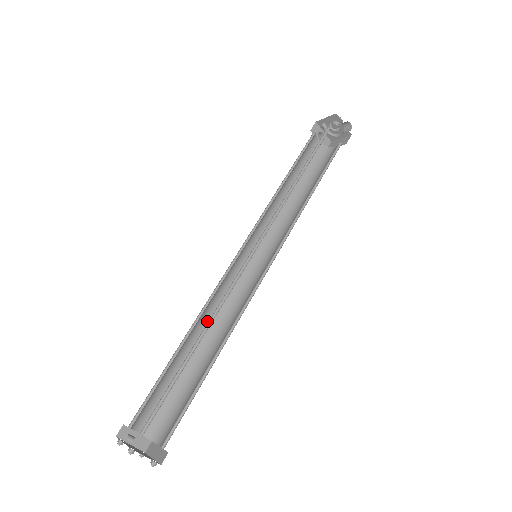
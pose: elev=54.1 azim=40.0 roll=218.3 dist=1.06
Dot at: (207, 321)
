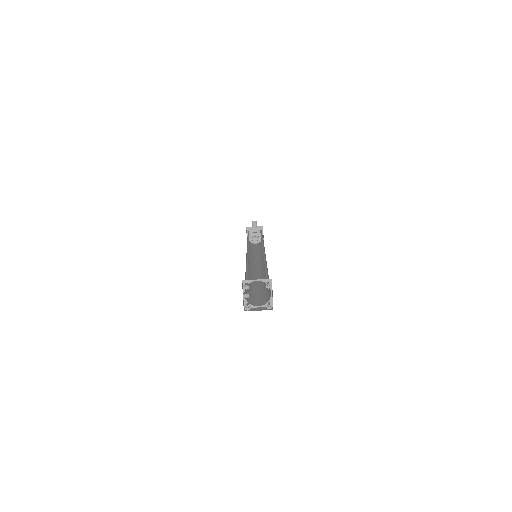
Dot at: occluded
